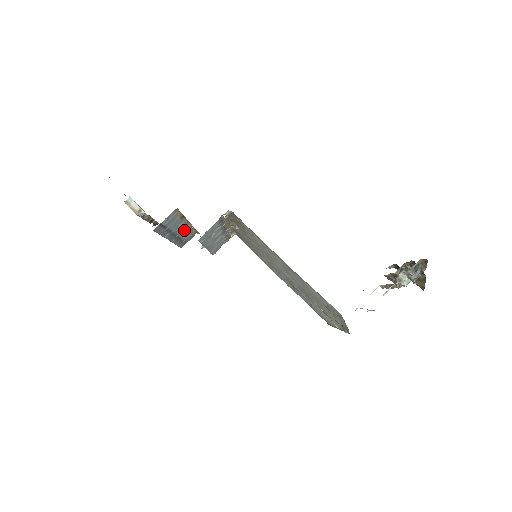
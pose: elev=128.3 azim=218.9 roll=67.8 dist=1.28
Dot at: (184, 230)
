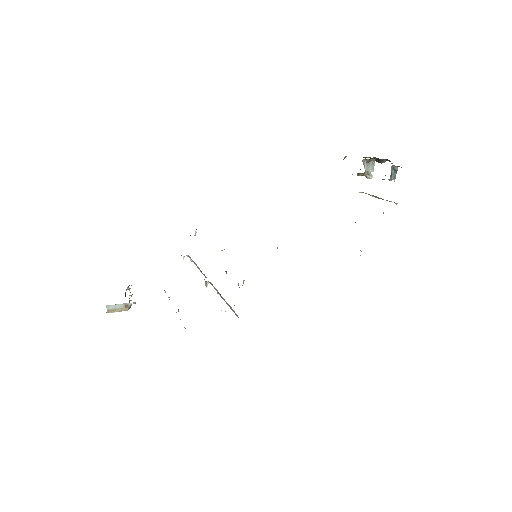
Dot at: occluded
